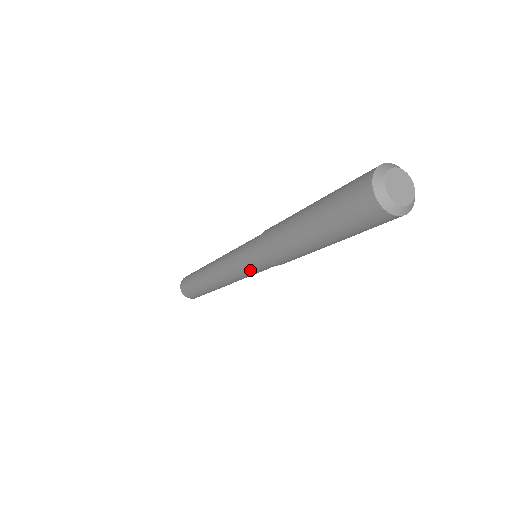
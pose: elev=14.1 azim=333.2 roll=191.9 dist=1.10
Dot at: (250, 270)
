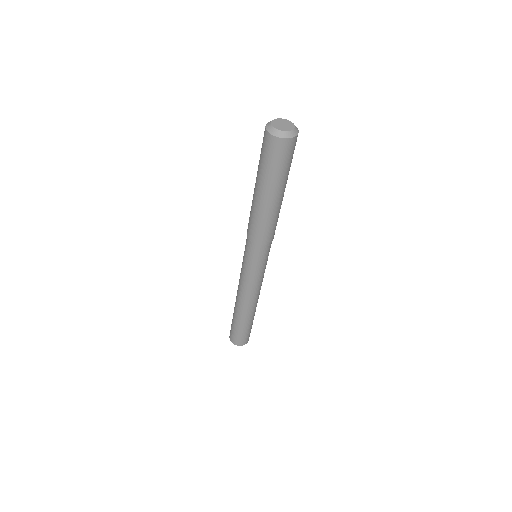
Dot at: (252, 264)
